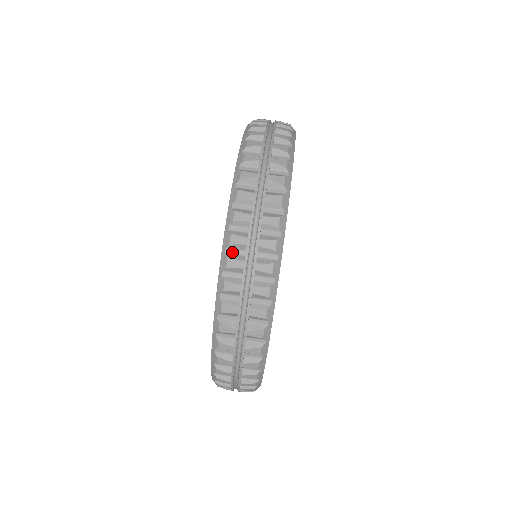
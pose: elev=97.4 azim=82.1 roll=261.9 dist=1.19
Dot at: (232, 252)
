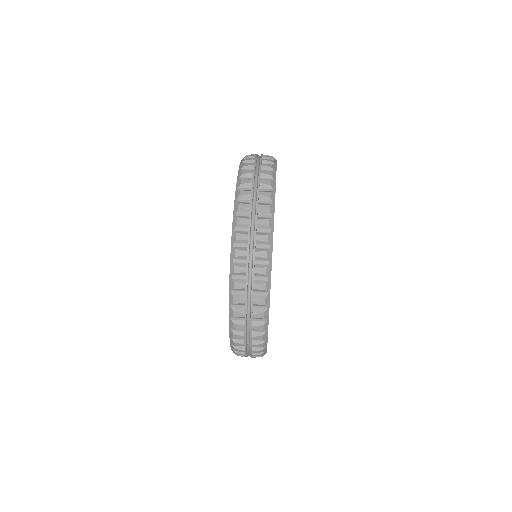
Dot at: occluded
